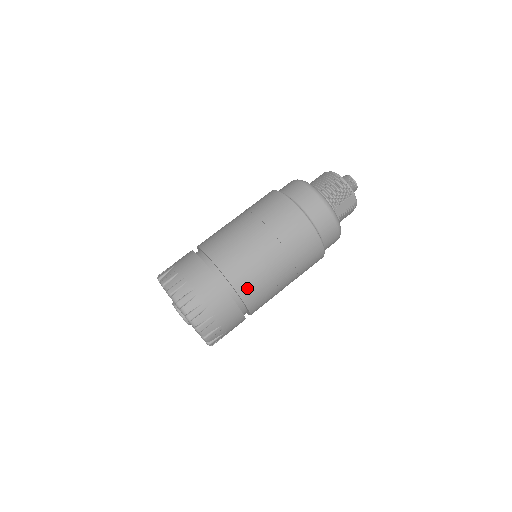
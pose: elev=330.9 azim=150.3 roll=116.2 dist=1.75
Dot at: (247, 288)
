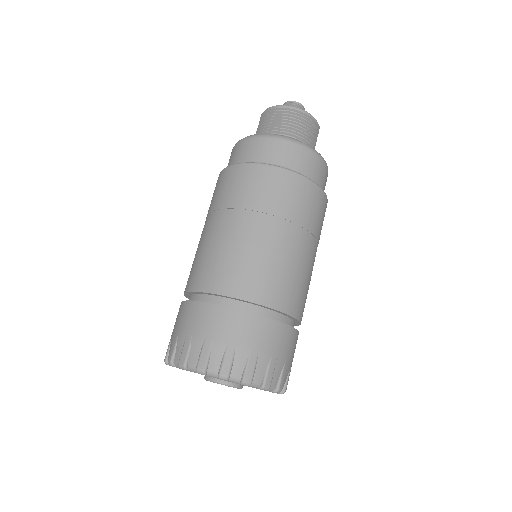
Dot at: (303, 309)
